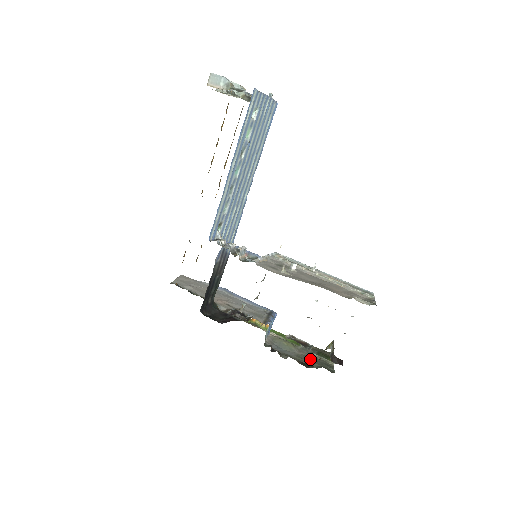
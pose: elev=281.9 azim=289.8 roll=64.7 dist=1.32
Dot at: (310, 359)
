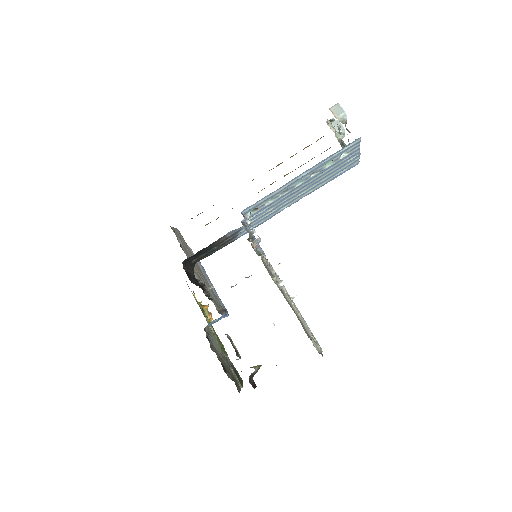
Dot at: (228, 369)
